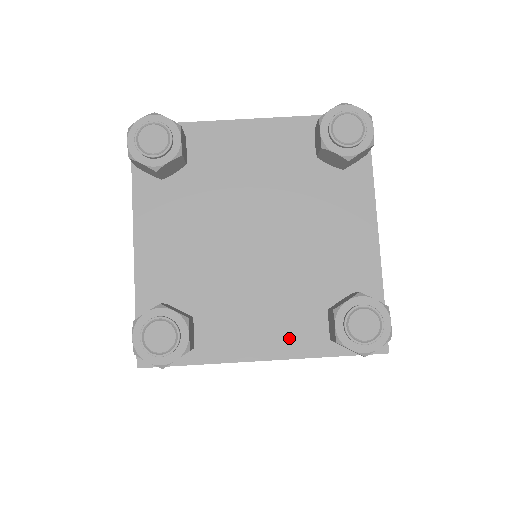
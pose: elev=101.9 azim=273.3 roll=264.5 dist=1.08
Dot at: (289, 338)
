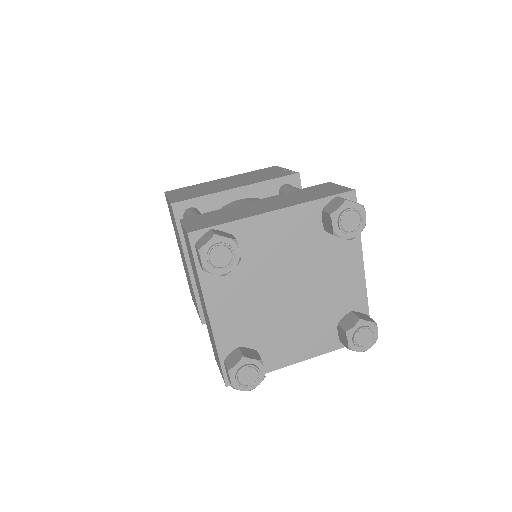
Dot at: (315, 345)
